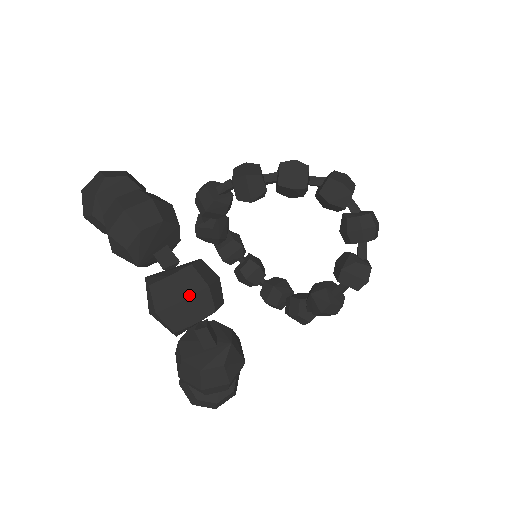
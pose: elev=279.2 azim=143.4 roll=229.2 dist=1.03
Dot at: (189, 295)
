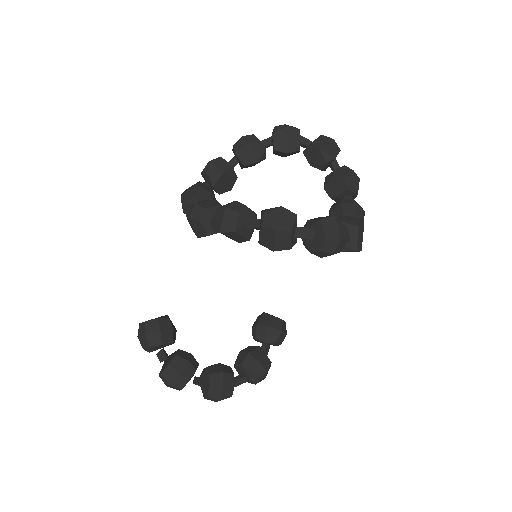
Dot at: (216, 401)
